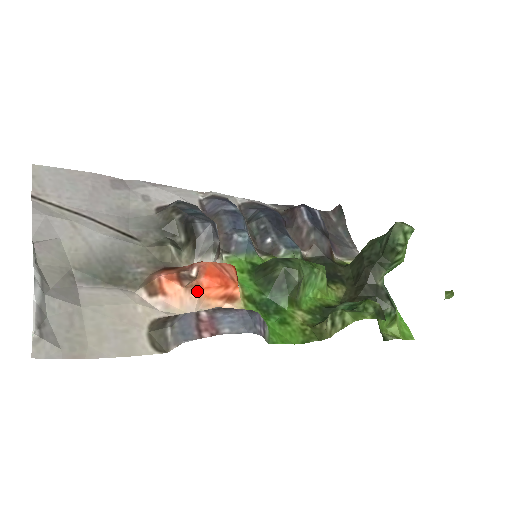
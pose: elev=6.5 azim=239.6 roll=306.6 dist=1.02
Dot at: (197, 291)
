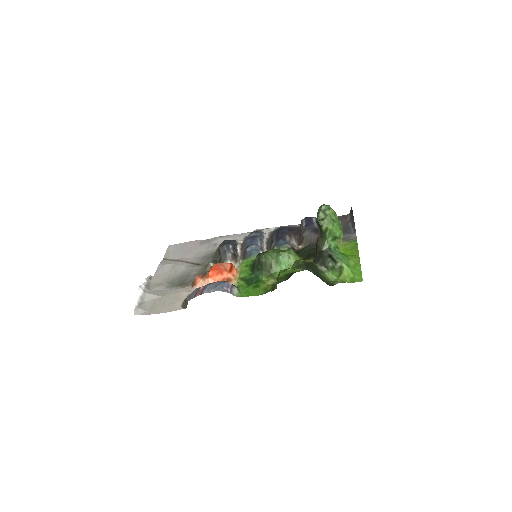
Dot at: (208, 279)
